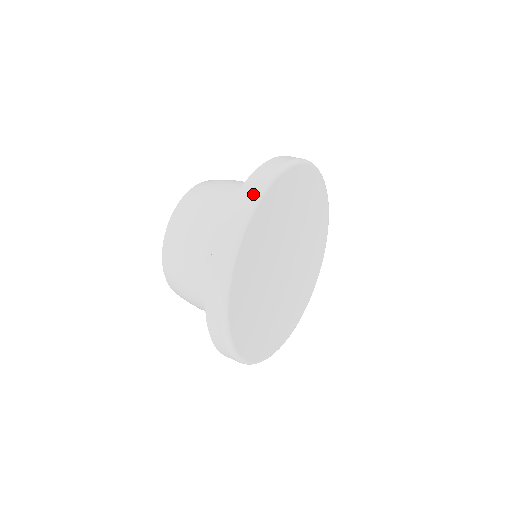
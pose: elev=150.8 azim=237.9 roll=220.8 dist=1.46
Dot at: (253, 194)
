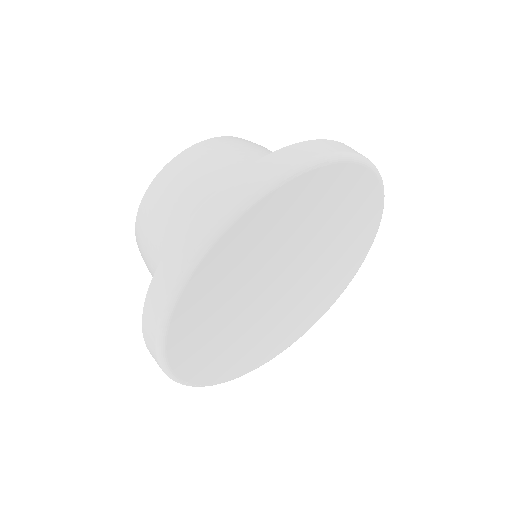
Dot at: (293, 162)
